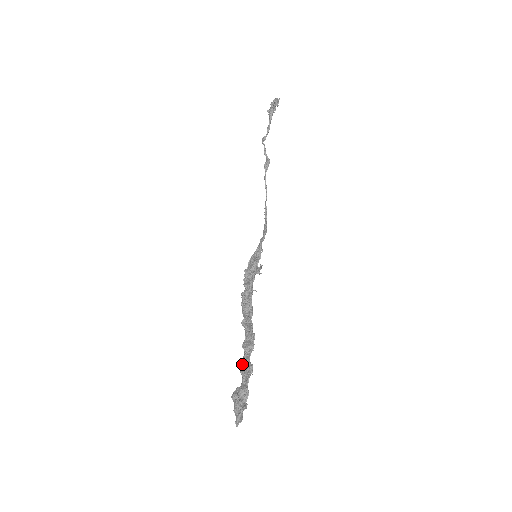
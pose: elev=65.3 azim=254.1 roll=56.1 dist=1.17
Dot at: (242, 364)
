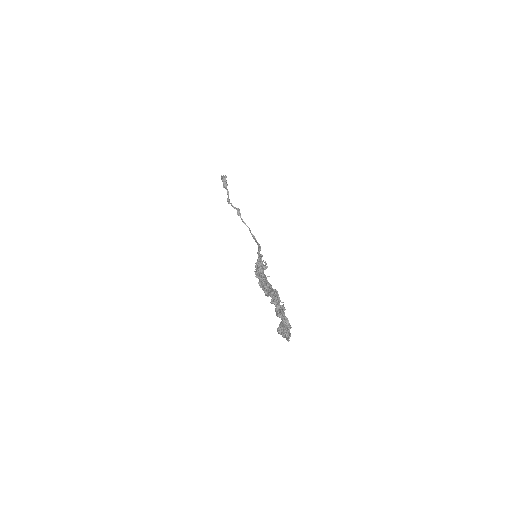
Dot at: (276, 311)
